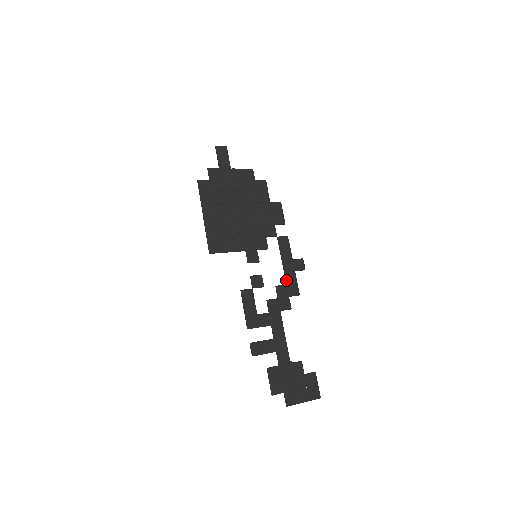
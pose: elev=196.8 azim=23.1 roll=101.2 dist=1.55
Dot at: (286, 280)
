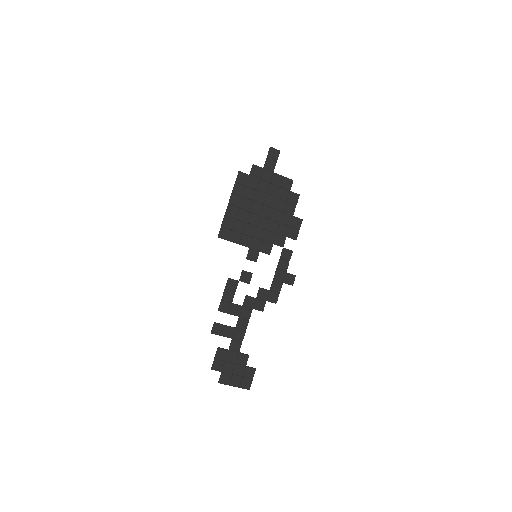
Dot at: (271, 287)
